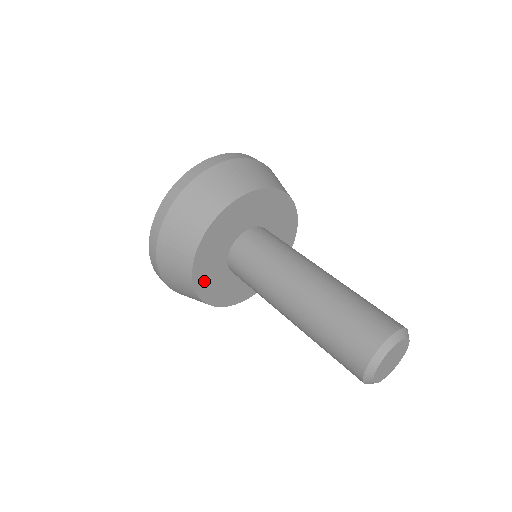
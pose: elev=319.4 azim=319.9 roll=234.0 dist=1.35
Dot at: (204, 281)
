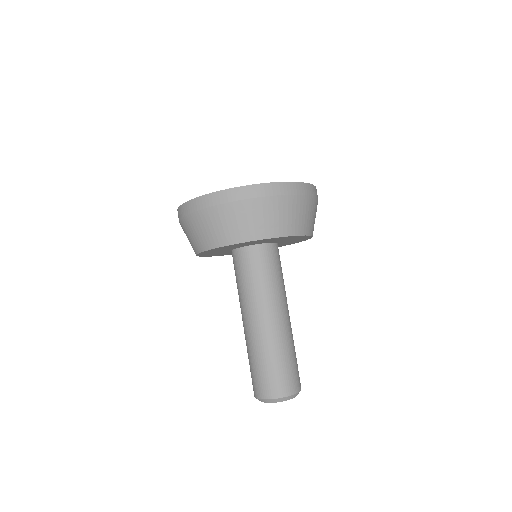
Dot at: (208, 254)
